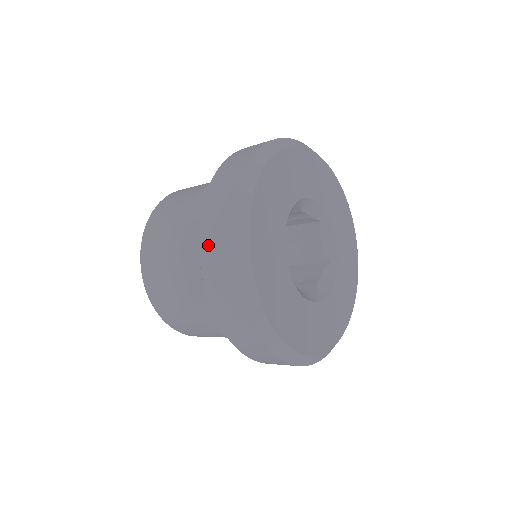
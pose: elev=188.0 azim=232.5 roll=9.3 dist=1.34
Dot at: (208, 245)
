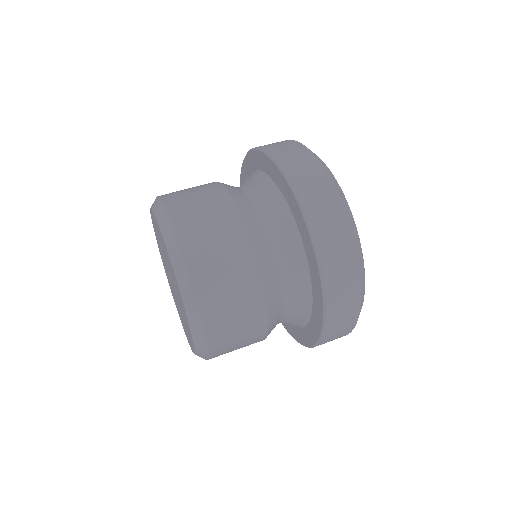
Dot at: (328, 247)
